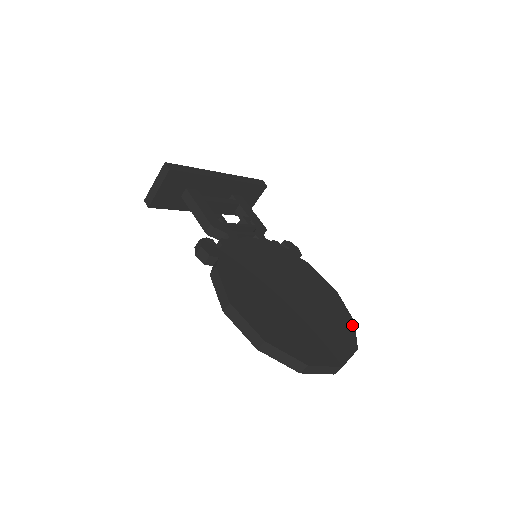
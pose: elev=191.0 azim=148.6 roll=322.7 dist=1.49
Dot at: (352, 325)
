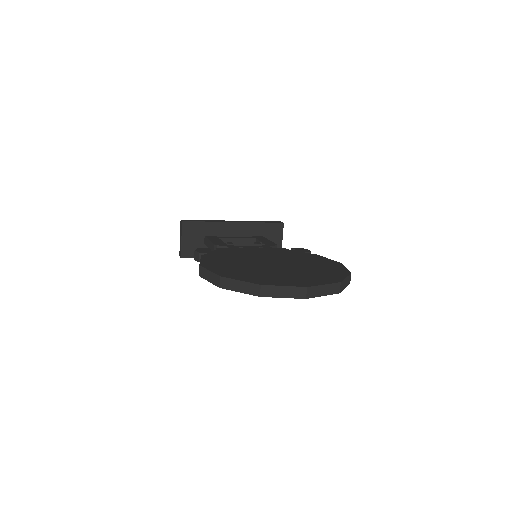
Dot at: (345, 274)
